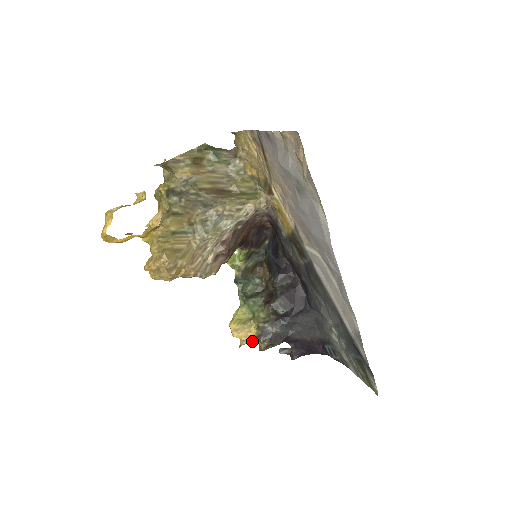
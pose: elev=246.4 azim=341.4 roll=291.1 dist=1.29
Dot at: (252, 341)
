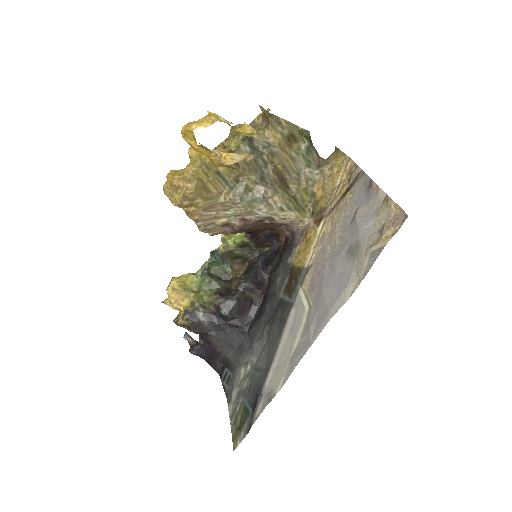
Dot at: (176, 309)
